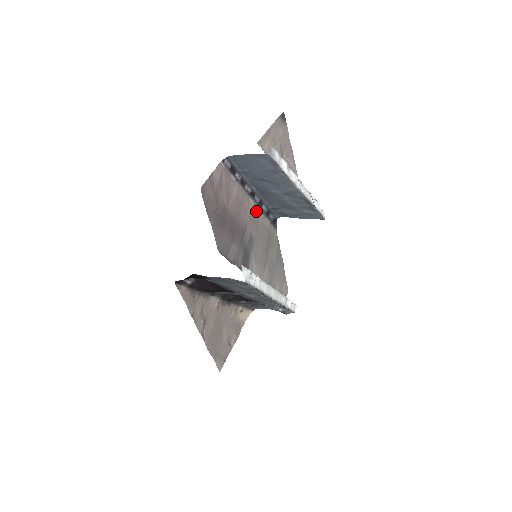
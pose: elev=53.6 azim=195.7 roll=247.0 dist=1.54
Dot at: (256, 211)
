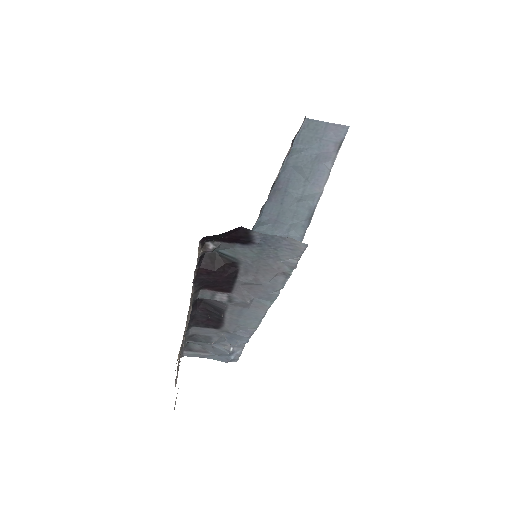
Dot at: occluded
